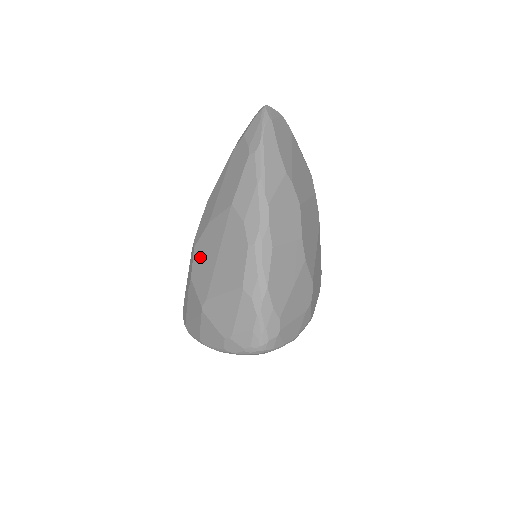
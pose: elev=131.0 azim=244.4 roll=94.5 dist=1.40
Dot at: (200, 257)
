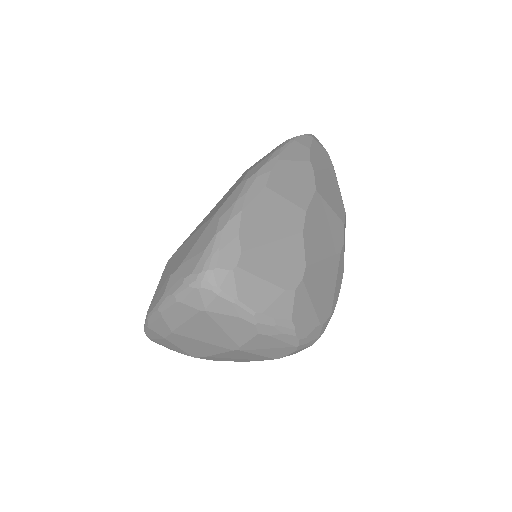
Dot at: occluded
